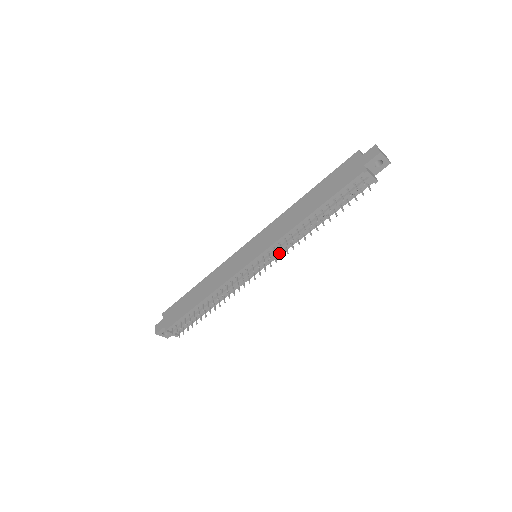
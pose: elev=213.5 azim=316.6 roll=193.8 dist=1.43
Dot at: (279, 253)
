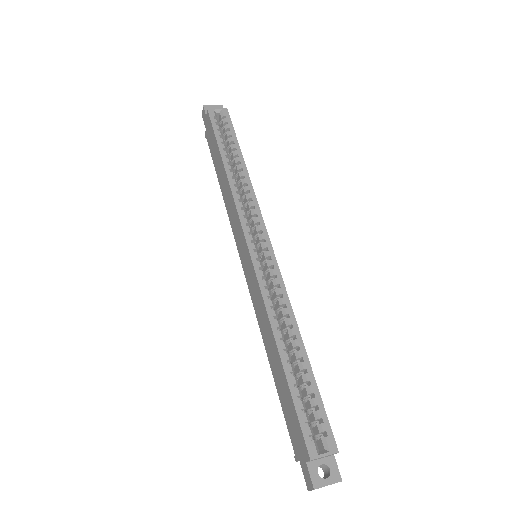
Dot at: occluded
